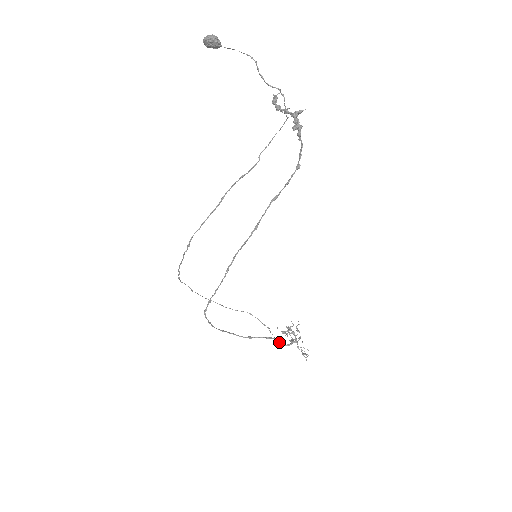
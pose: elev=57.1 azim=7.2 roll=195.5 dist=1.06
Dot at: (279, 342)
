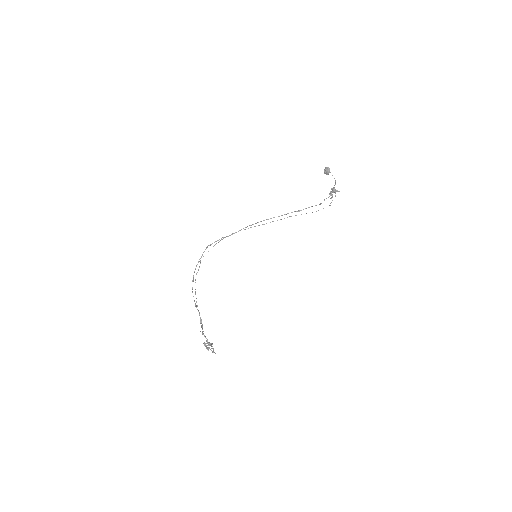
Dot at: (202, 332)
